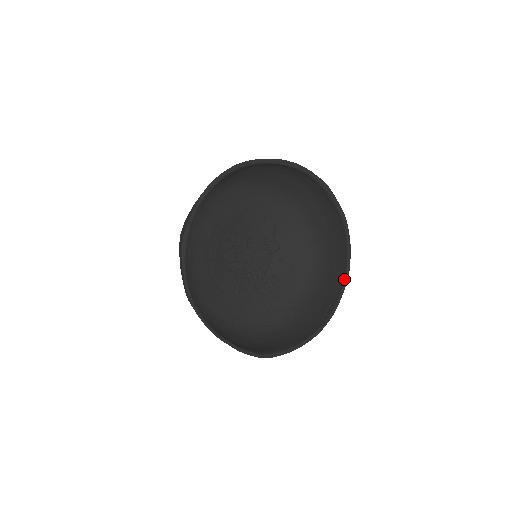
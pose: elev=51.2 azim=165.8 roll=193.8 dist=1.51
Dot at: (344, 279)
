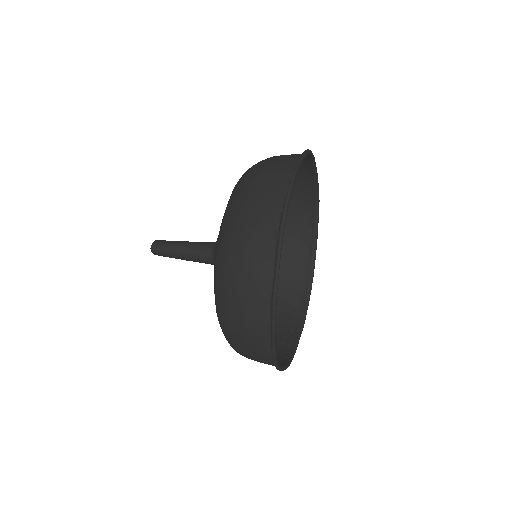
Dot at: (301, 326)
